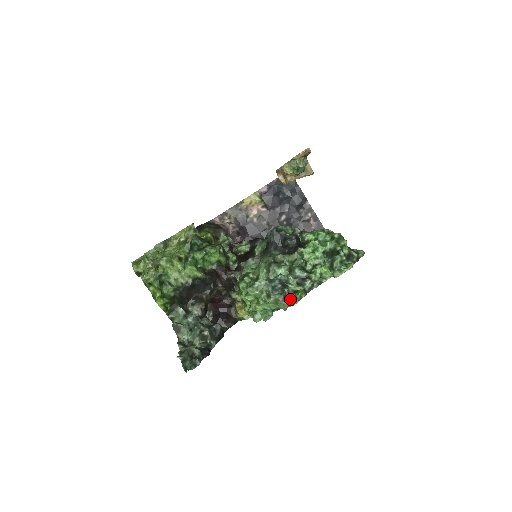
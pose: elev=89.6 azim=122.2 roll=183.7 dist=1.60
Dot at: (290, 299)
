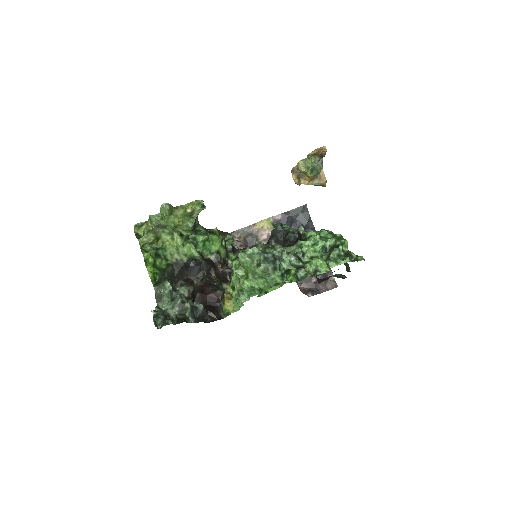
Dot at: (280, 275)
